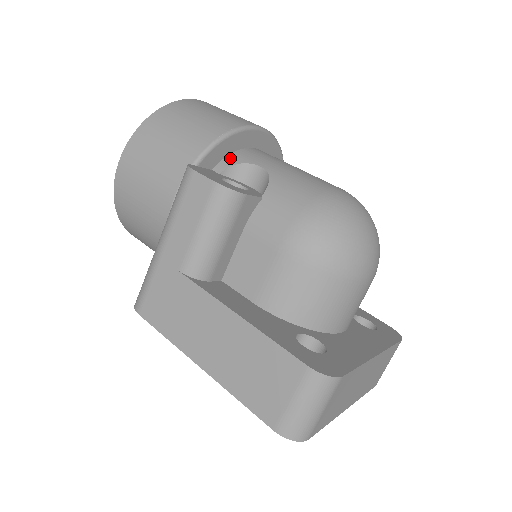
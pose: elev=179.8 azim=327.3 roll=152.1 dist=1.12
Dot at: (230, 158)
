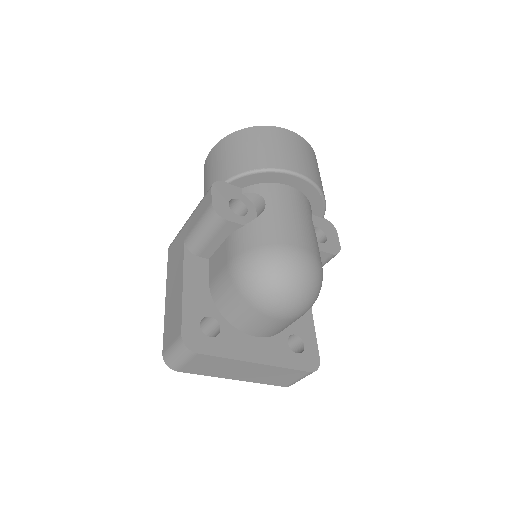
Dot at: (257, 186)
